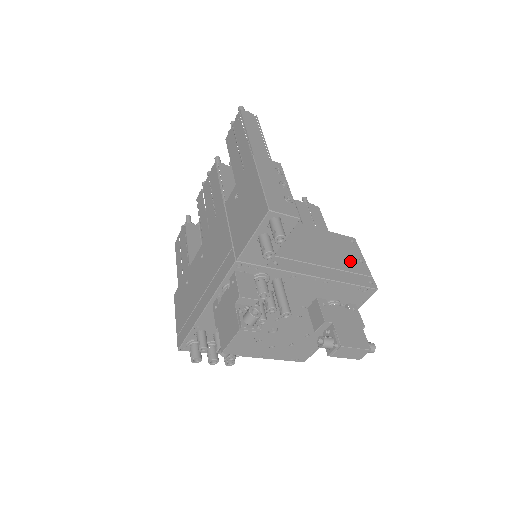
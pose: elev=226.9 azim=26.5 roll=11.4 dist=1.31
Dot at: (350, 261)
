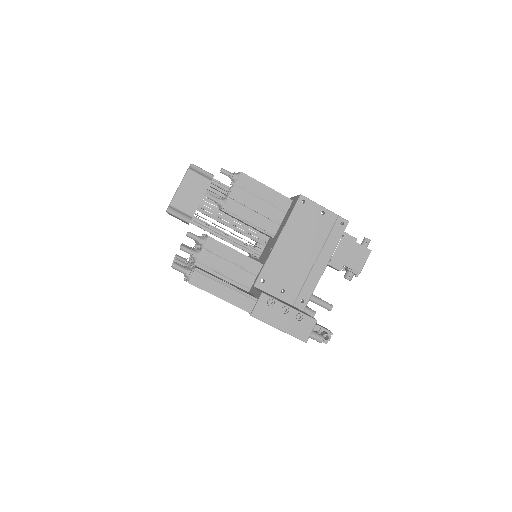
Dot at: (320, 226)
